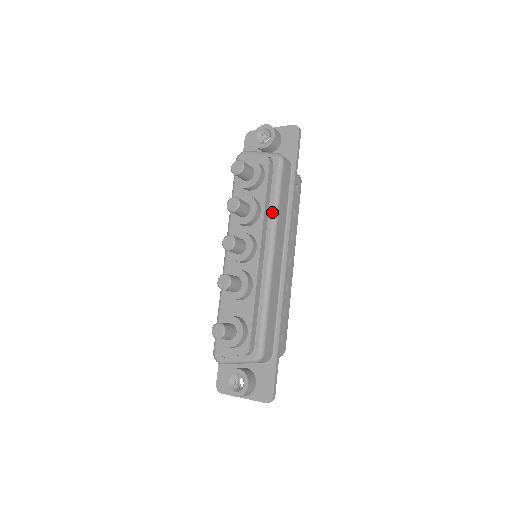
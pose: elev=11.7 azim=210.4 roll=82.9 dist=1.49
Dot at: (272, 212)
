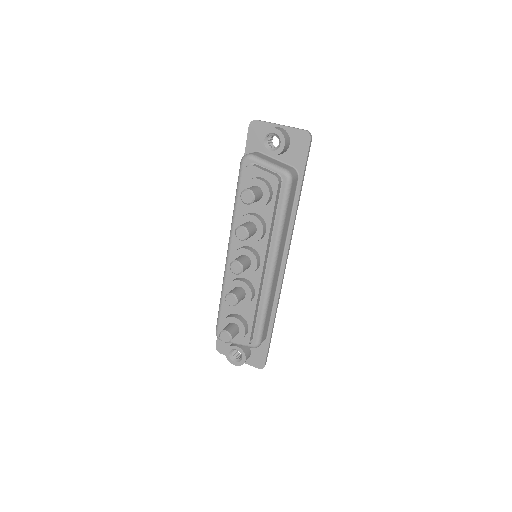
Dot at: (277, 231)
